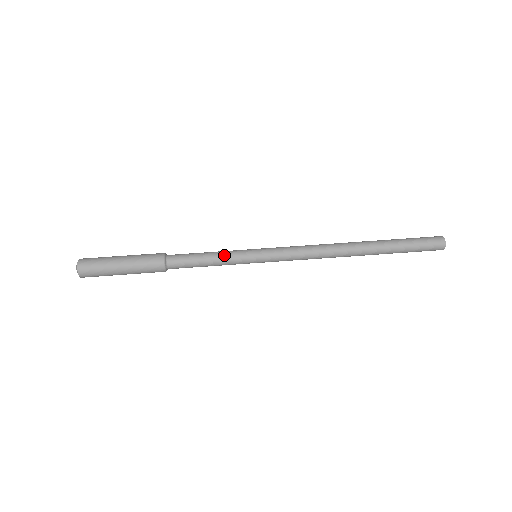
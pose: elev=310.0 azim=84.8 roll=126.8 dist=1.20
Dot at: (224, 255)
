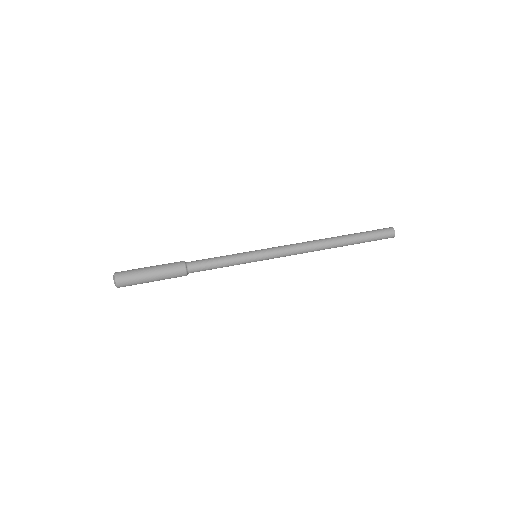
Dot at: (231, 256)
